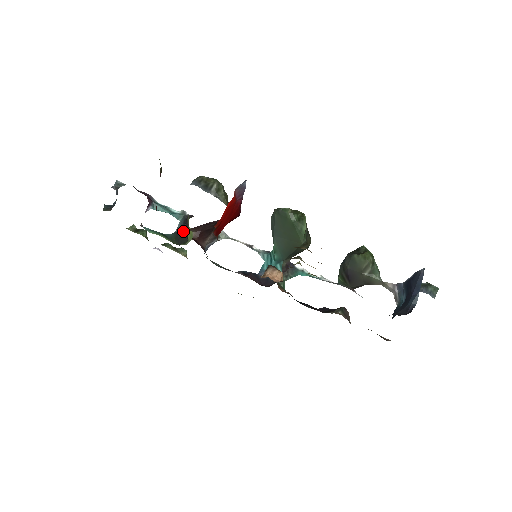
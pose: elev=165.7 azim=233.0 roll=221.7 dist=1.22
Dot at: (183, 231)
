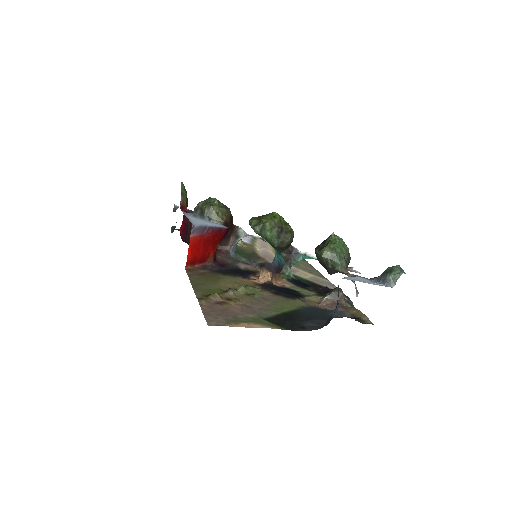
Dot at: occluded
